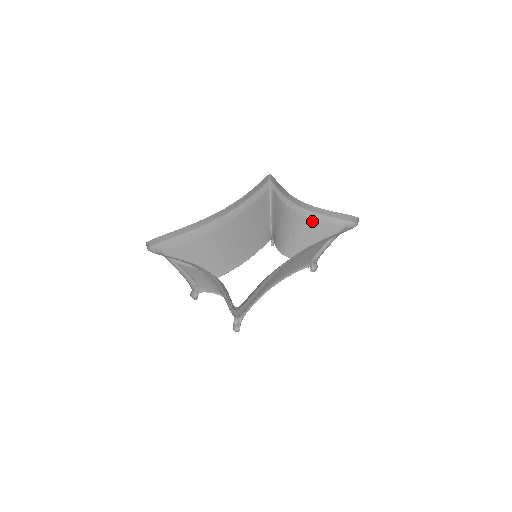
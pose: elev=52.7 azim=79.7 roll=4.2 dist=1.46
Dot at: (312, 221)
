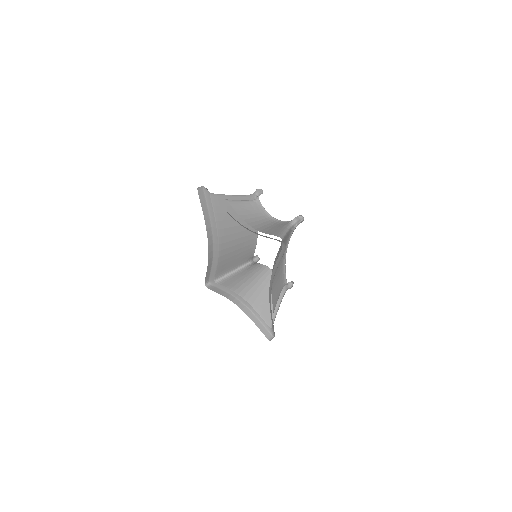
Dot at: occluded
